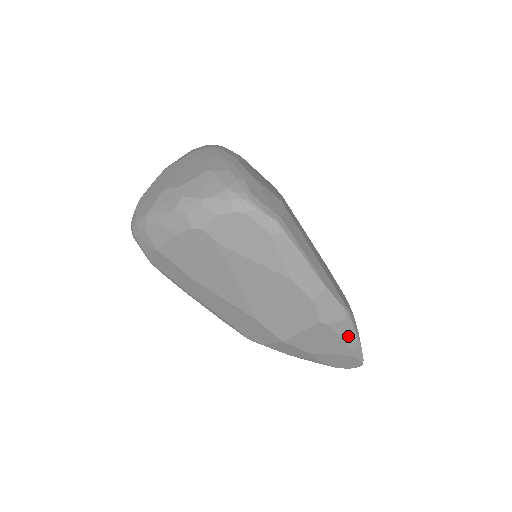
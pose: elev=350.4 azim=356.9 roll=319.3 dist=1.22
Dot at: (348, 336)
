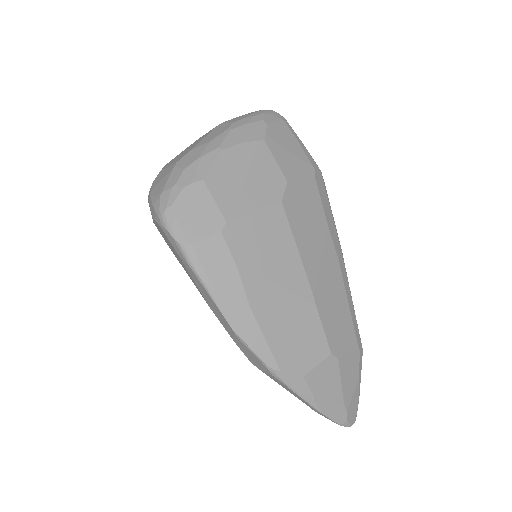
Dot at: (292, 392)
